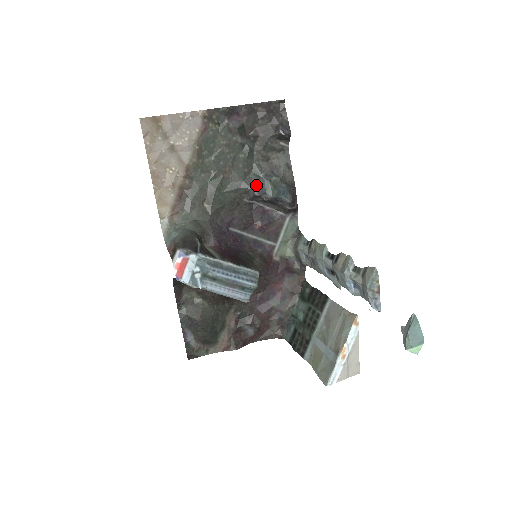
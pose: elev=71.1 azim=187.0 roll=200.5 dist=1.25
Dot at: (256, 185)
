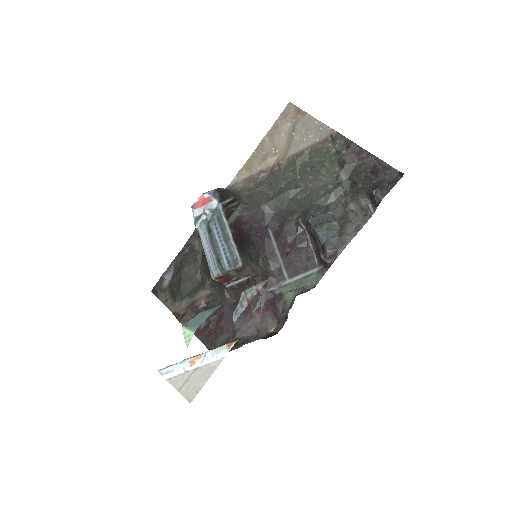
Dot at: (316, 214)
